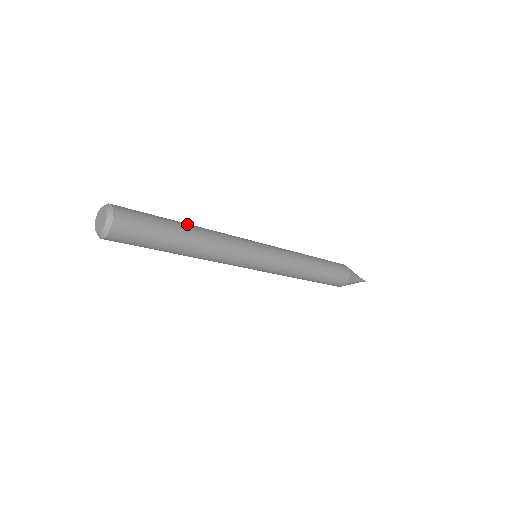
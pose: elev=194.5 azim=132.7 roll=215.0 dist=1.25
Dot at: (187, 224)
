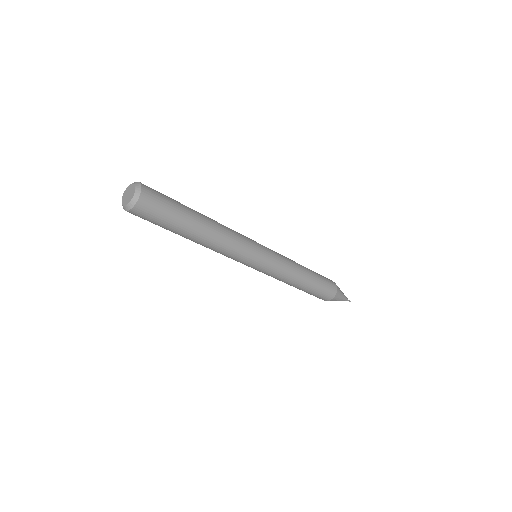
Dot at: (203, 217)
